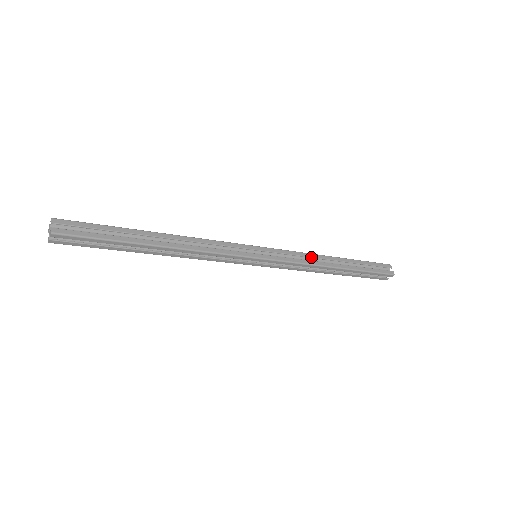
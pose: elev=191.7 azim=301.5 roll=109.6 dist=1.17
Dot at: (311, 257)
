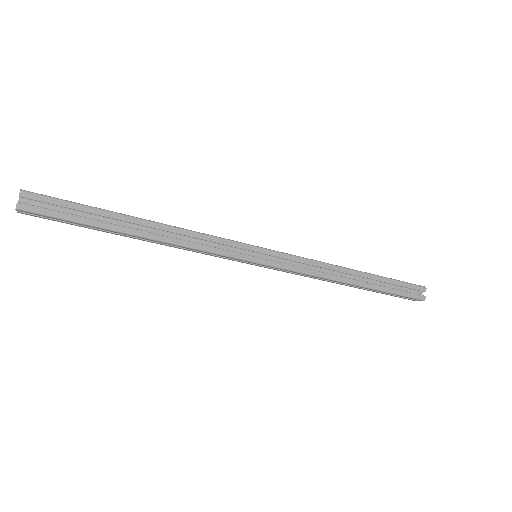
Dot at: (323, 267)
